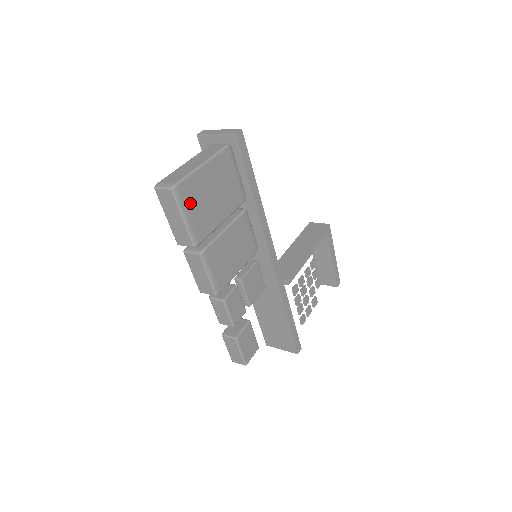
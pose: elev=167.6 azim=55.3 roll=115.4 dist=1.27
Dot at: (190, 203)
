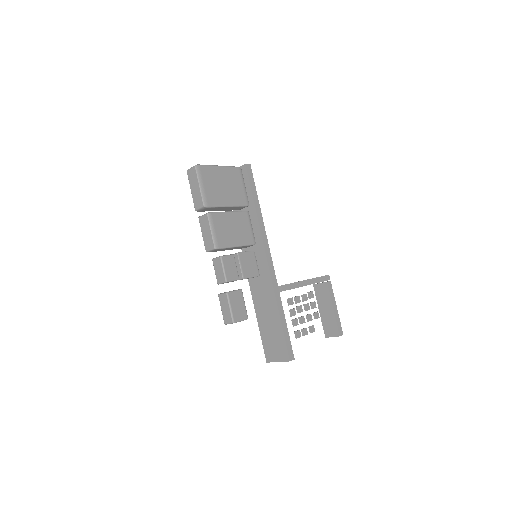
Dot at: (206, 180)
